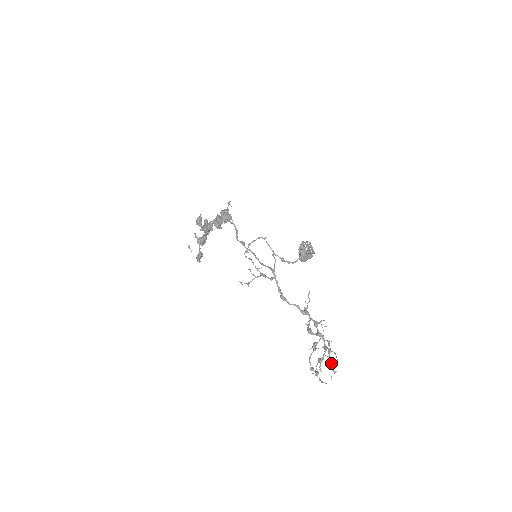
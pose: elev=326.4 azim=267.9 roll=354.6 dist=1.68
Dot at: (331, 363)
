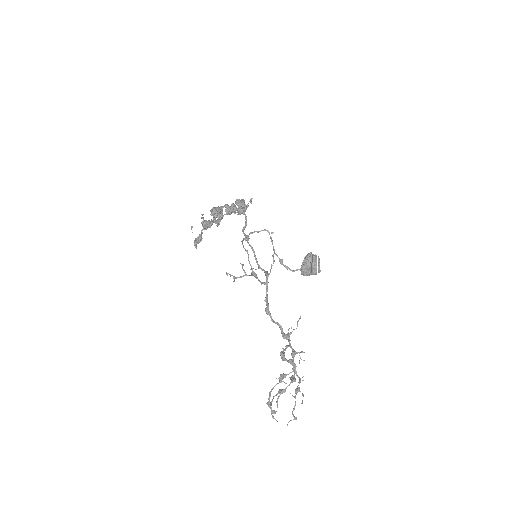
Dot at: (294, 406)
